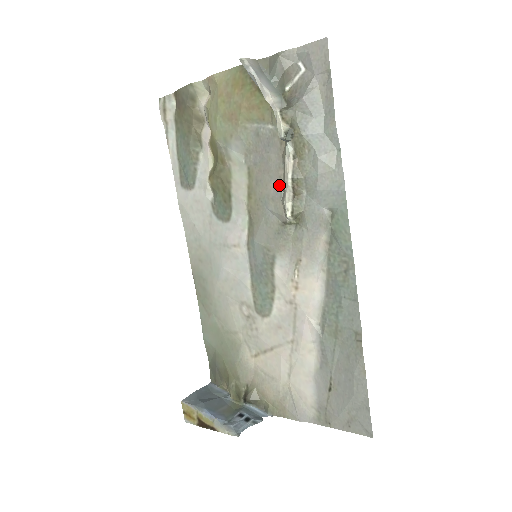
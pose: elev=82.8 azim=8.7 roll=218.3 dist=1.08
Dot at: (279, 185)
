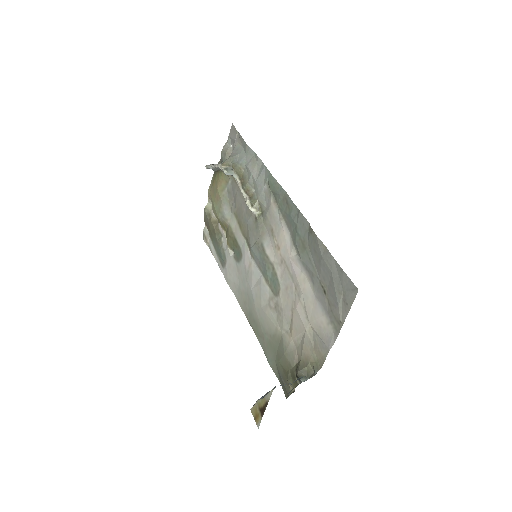
Dot at: (244, 202)
